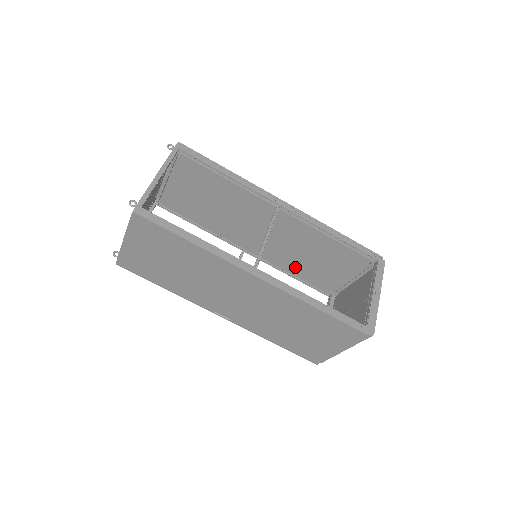
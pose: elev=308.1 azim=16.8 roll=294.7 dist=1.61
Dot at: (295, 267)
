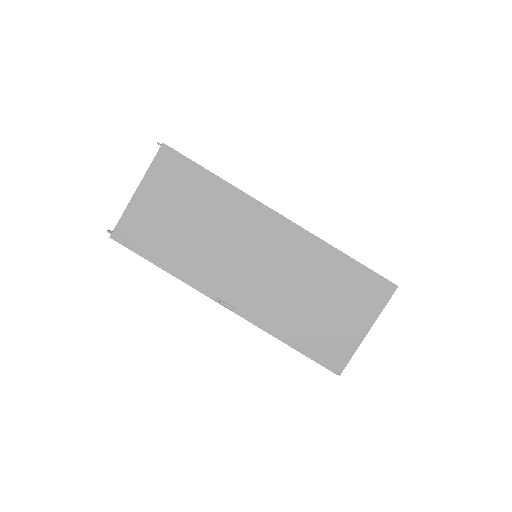
Dot at: occluded
